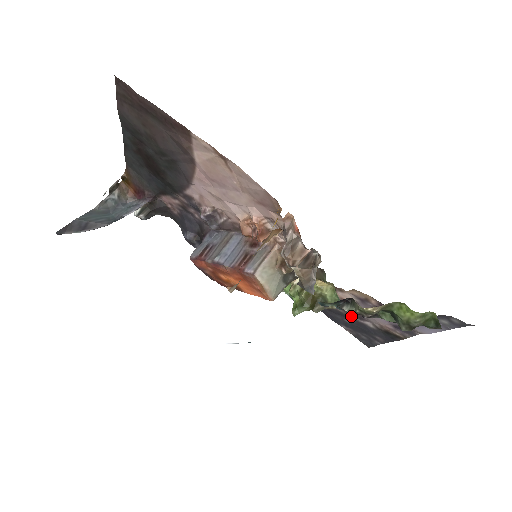
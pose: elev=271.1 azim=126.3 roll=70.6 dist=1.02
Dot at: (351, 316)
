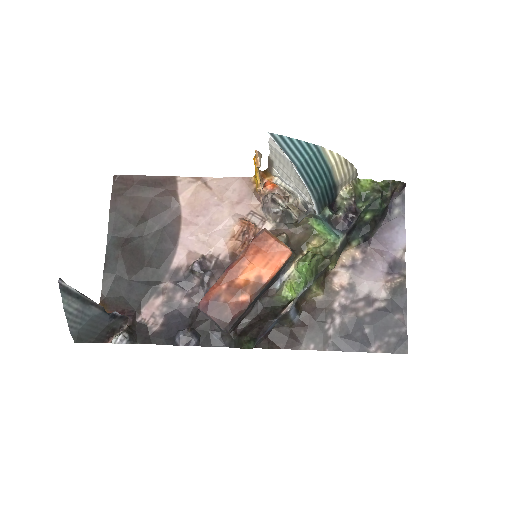
Dot at: (363, 312)
